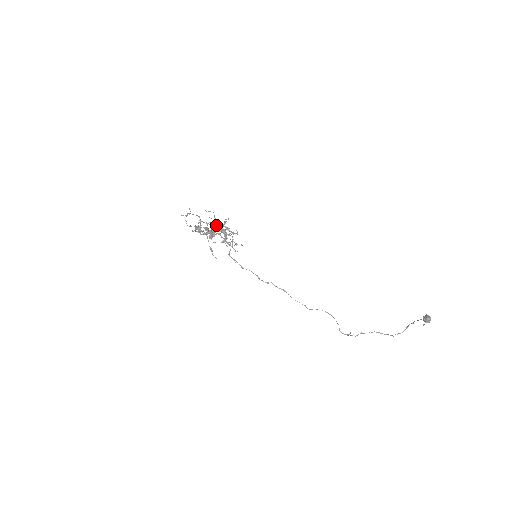
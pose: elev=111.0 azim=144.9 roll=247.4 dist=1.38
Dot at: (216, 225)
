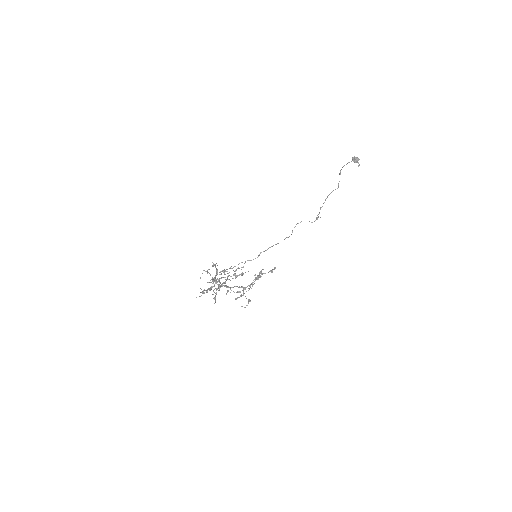
Dot at: (227, 277)
